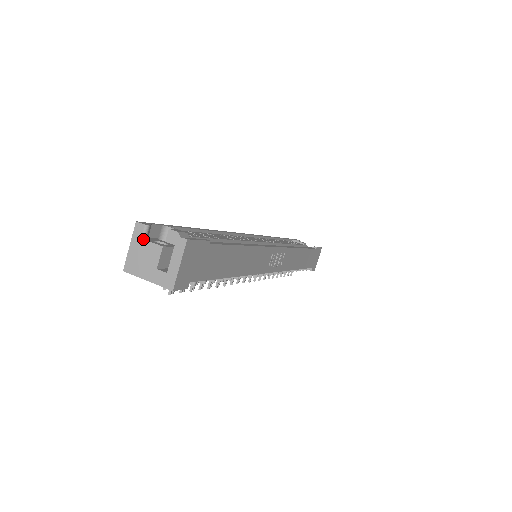
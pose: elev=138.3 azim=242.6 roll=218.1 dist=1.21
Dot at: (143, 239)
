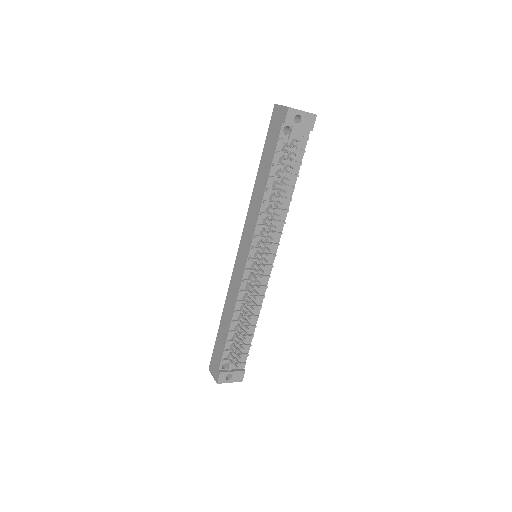
Dot at: occluded
